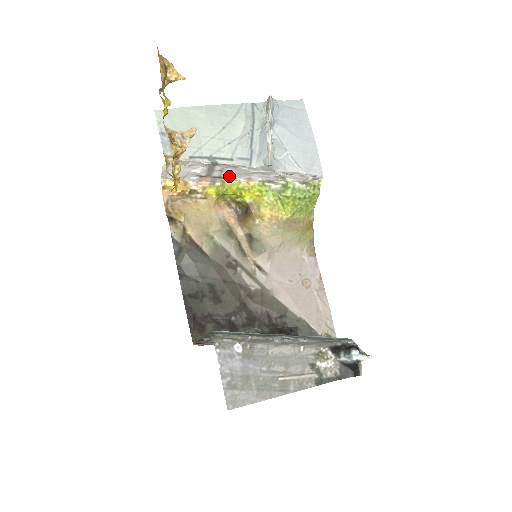
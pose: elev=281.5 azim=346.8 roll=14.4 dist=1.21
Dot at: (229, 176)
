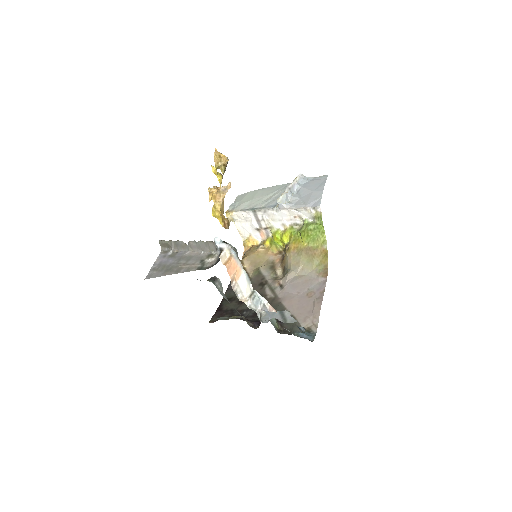
Dot at: (271, 225)
